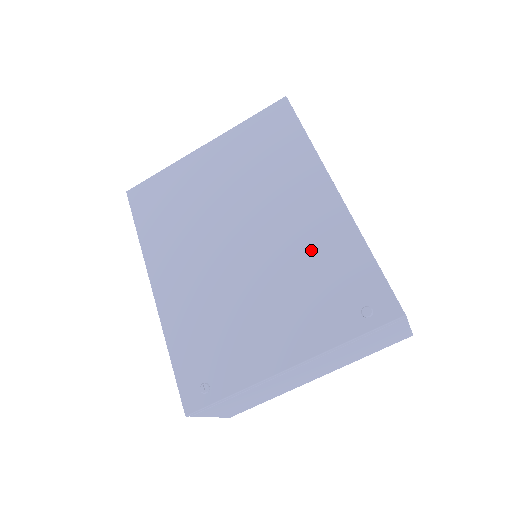
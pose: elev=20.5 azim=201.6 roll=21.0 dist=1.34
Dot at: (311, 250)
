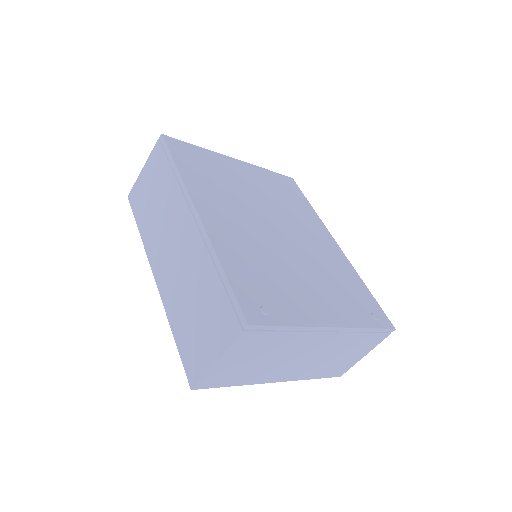
Dot at: (330, 264)
